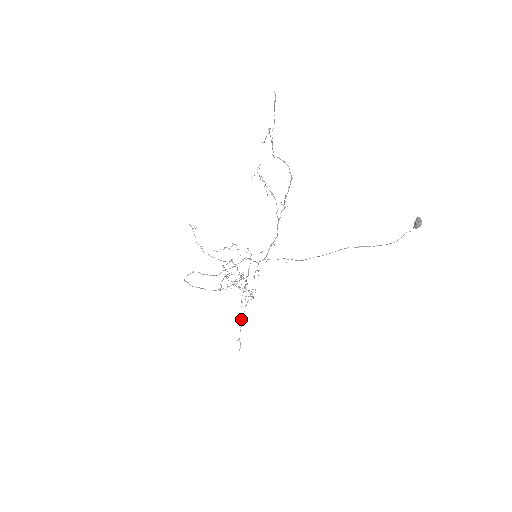
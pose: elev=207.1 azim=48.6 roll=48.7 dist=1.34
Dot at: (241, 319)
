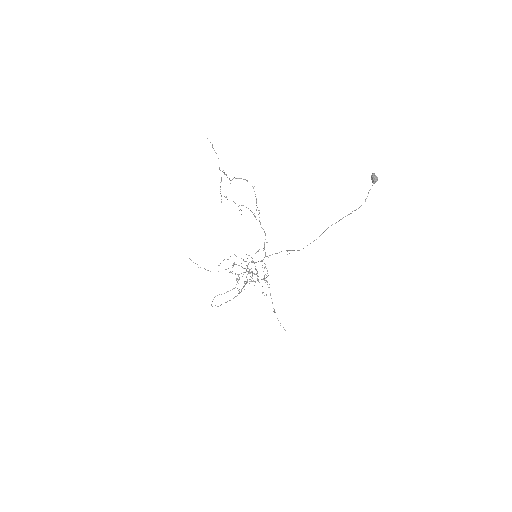
Dot at: (273, 311)
